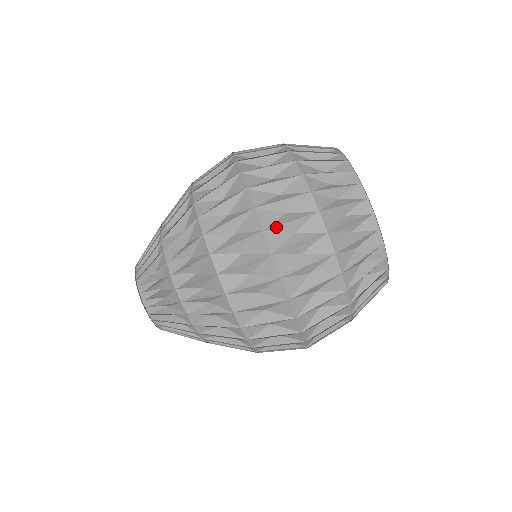
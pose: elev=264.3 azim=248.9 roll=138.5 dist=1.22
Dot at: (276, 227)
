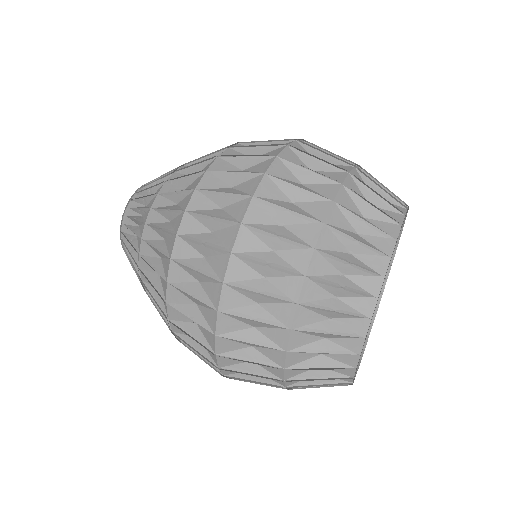
Dot at: (291, 164)
